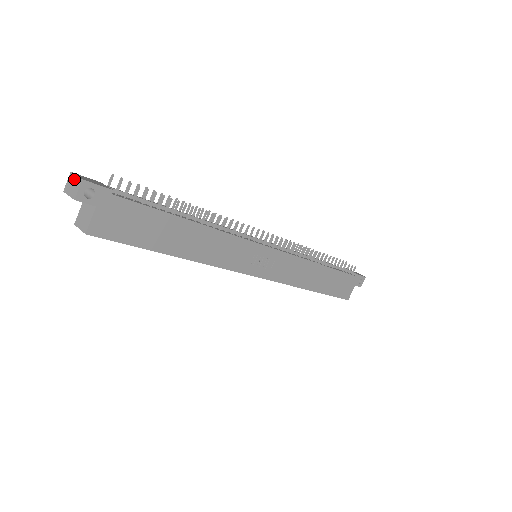
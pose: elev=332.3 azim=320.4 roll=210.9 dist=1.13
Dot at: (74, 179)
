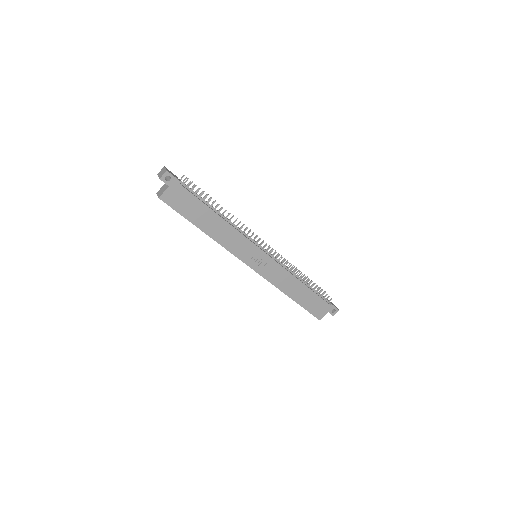
Dot at: (164, 170)
